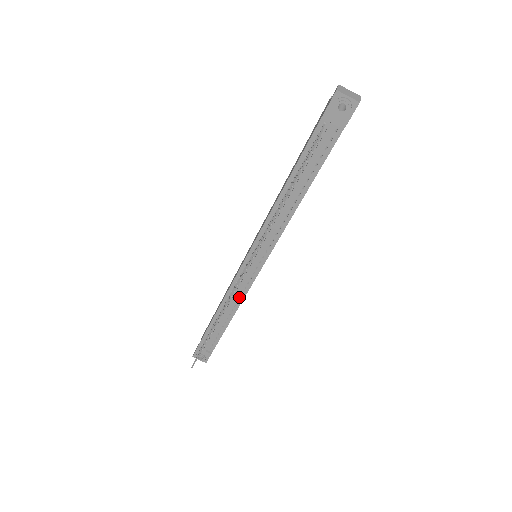
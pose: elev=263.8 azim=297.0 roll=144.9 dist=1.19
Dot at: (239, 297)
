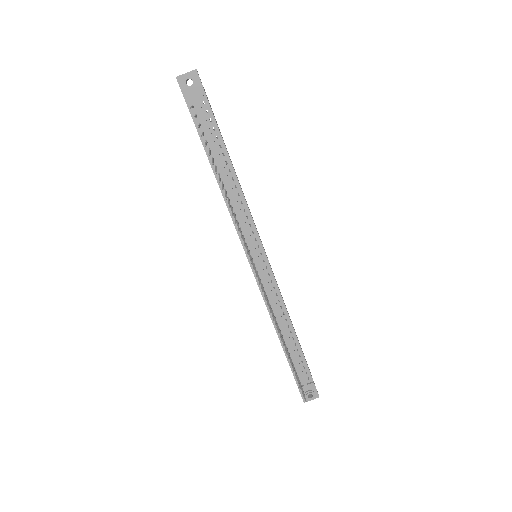
Dot at: (278, 302)
